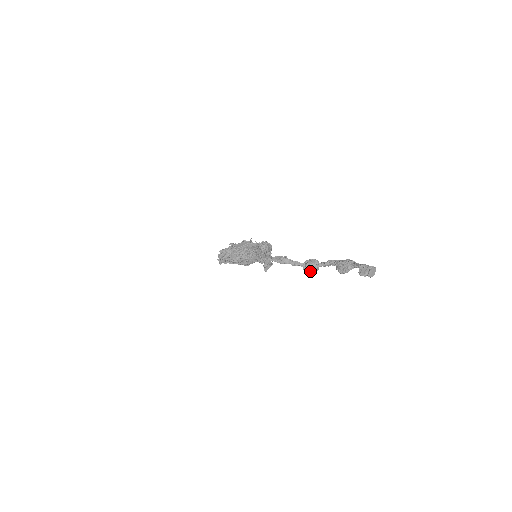
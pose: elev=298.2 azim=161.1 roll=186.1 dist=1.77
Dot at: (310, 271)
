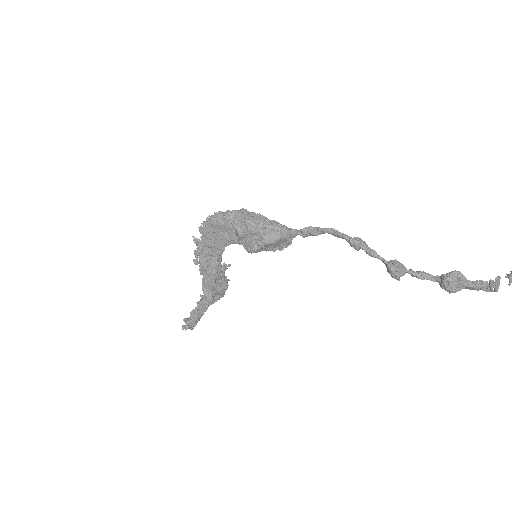
Dot at: (398, 270)
